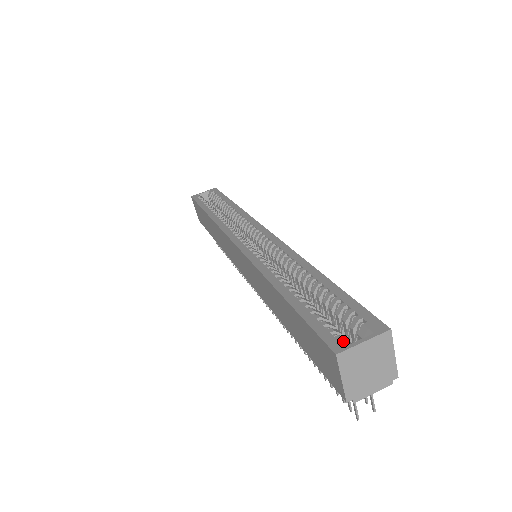
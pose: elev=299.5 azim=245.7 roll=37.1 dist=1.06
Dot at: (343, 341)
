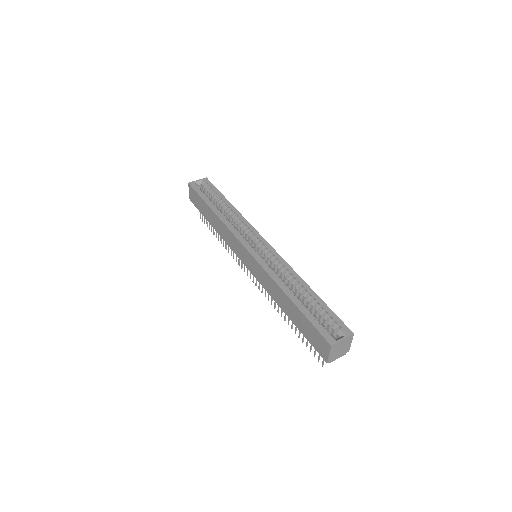
Dot at: (333, 338)
